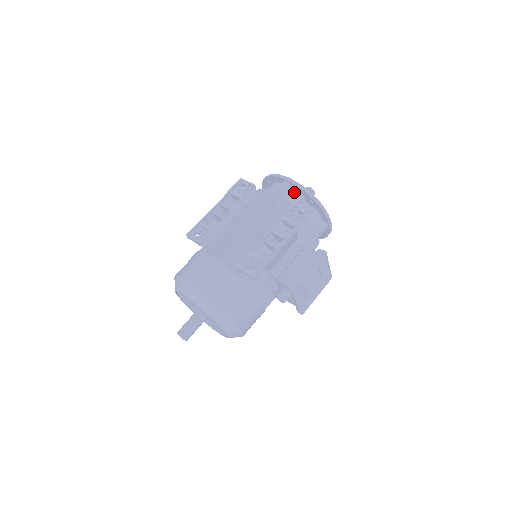
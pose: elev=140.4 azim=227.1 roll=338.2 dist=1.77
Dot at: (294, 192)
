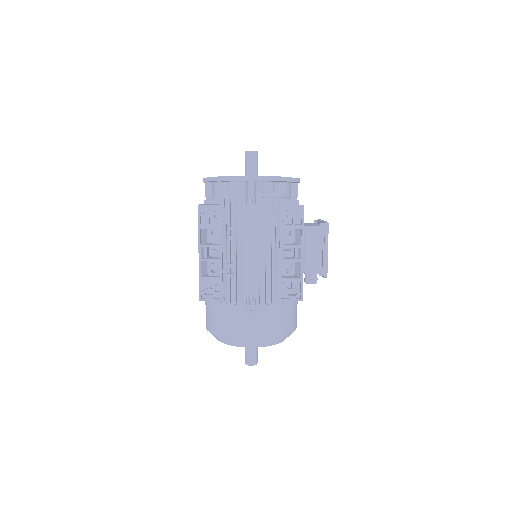
Dot at: (263, 185)
